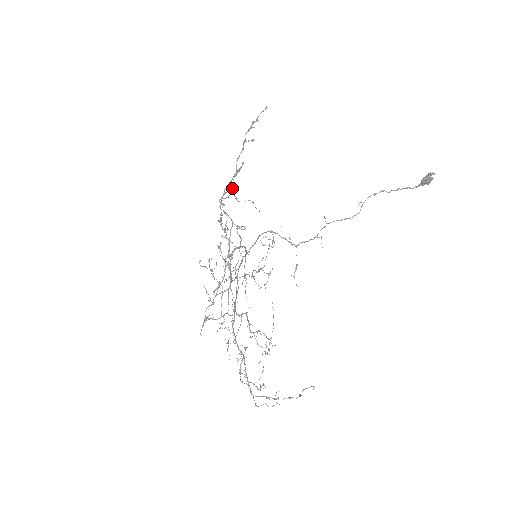
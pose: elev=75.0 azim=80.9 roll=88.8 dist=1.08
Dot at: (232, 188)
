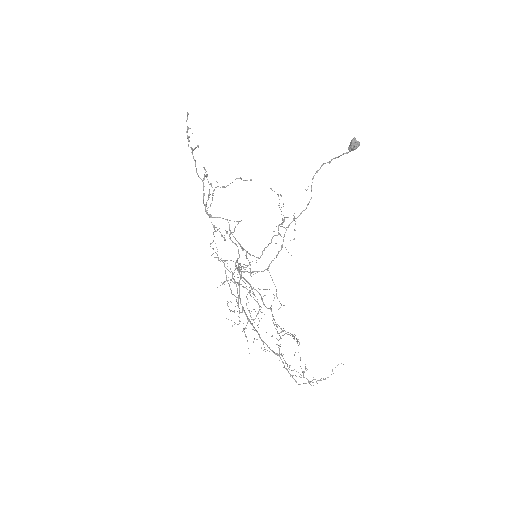
Dot at: (209, 194)
